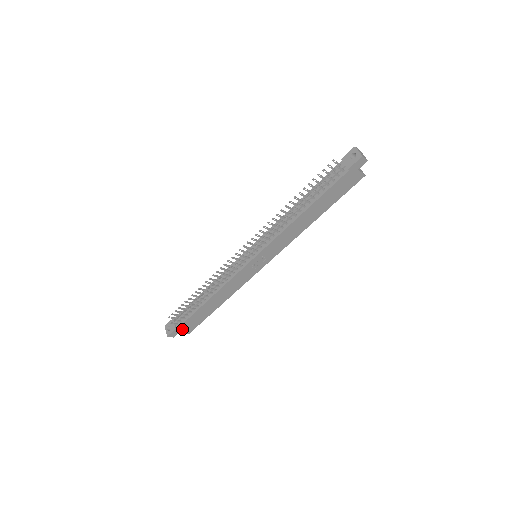
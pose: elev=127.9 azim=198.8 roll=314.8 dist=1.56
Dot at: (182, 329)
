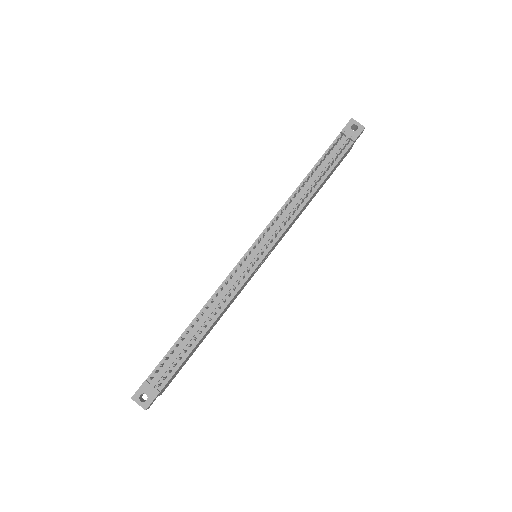
Dot at: (162, 390)
